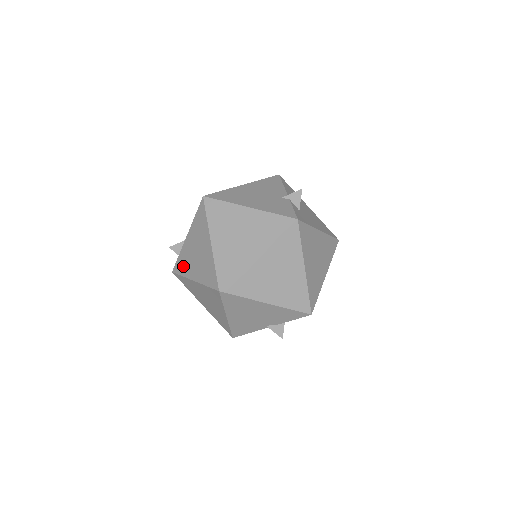
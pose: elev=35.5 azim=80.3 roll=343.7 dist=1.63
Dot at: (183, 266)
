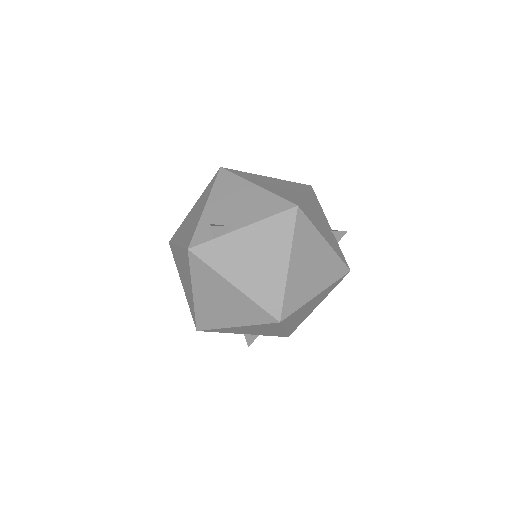
Dot at: (219, 257)
